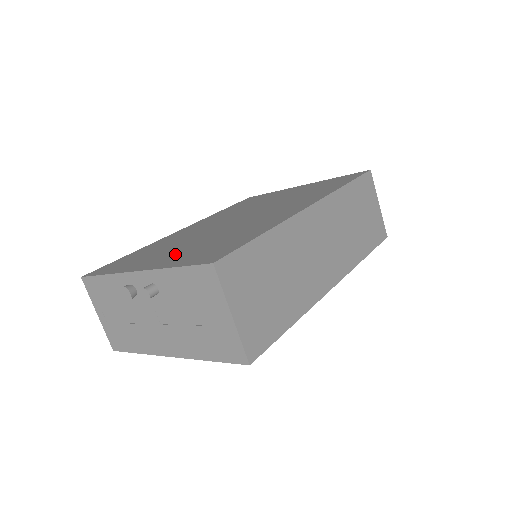
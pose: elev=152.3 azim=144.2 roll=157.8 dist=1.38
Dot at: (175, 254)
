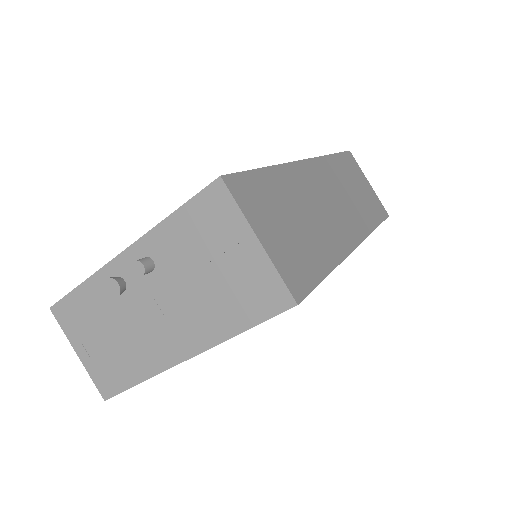
Dot at: occluded
